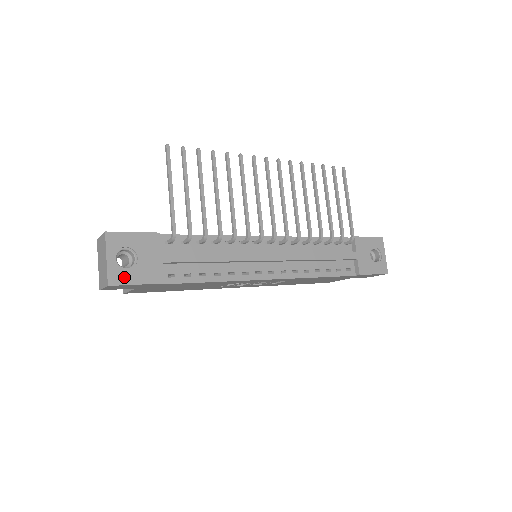
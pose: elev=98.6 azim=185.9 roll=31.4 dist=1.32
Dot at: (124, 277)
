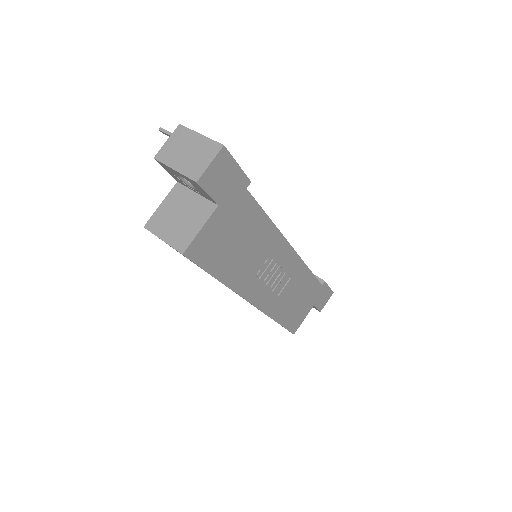
Dot at: occluded
